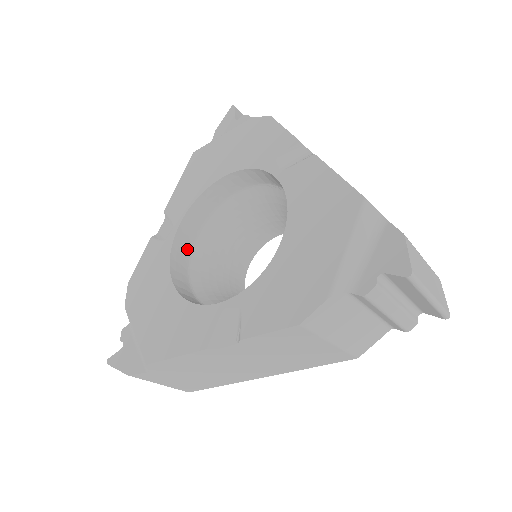
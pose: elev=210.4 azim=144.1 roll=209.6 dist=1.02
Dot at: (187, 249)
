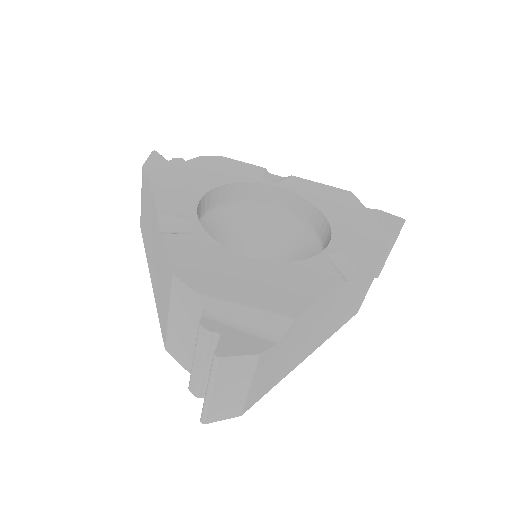
Dot at: occluded
